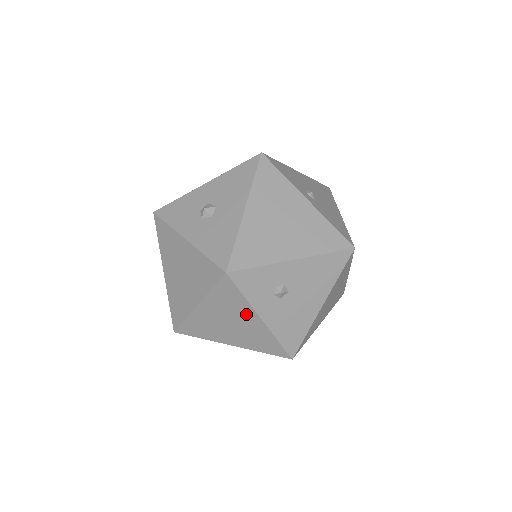
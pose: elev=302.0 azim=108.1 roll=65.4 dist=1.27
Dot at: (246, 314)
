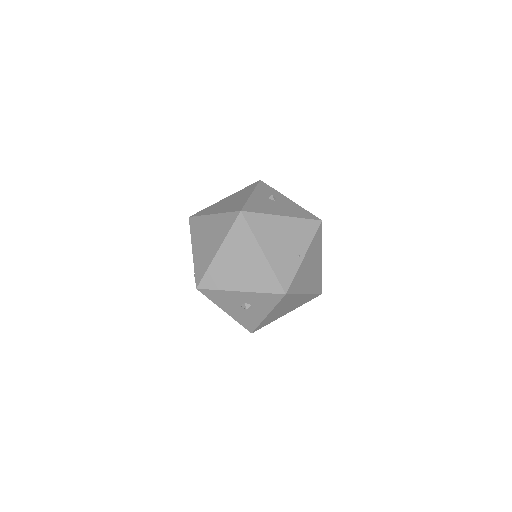
Dot at: (246, 194)
